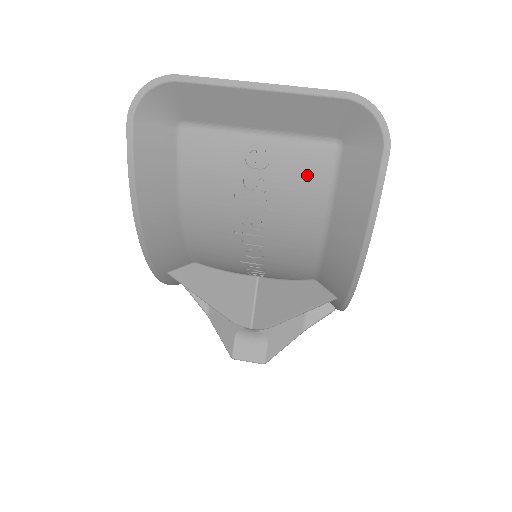
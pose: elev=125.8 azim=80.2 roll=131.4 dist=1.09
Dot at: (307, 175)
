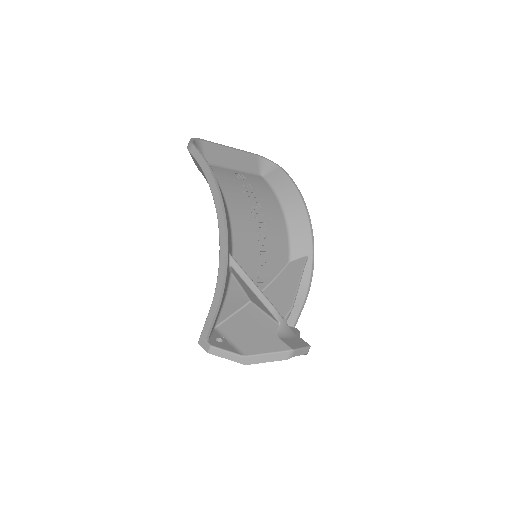
Dot at: (261, 185)
